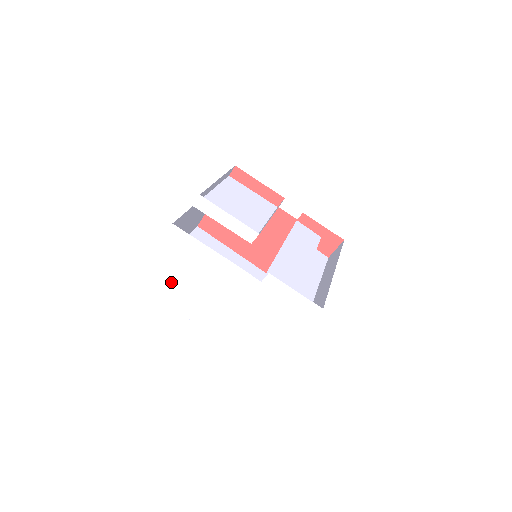
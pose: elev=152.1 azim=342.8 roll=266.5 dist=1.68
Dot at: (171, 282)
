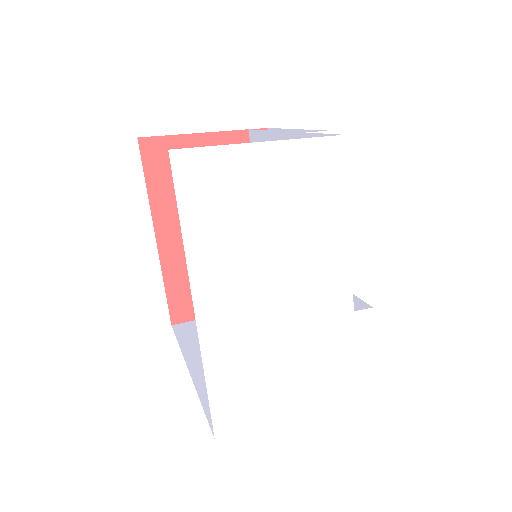
Dot at: (236, 205)
